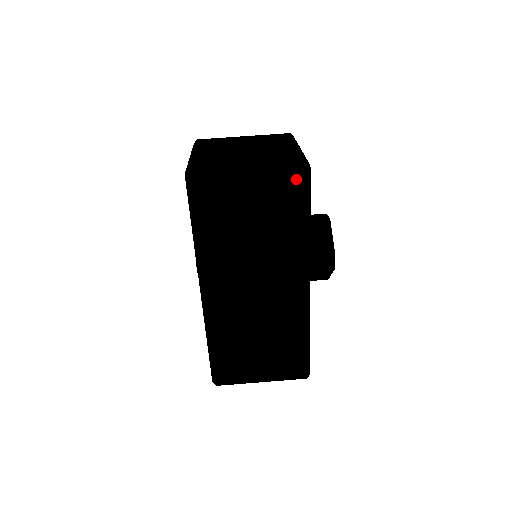
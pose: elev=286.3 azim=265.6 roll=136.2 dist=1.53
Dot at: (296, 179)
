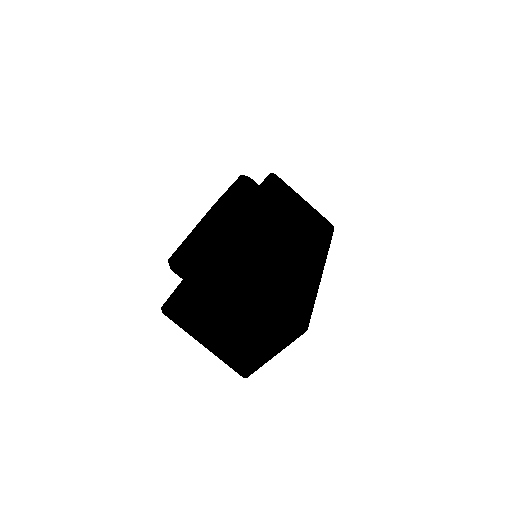
Dot at: occluded
